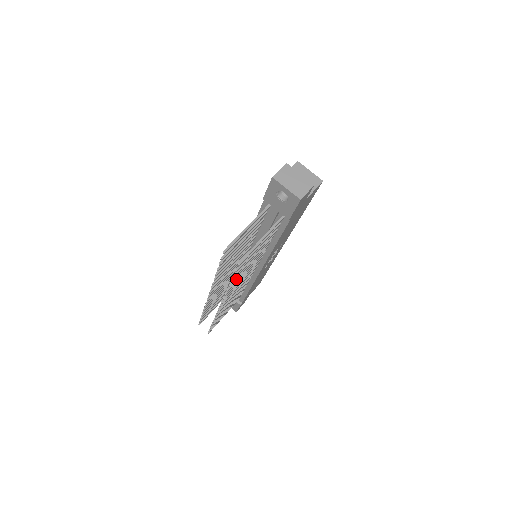
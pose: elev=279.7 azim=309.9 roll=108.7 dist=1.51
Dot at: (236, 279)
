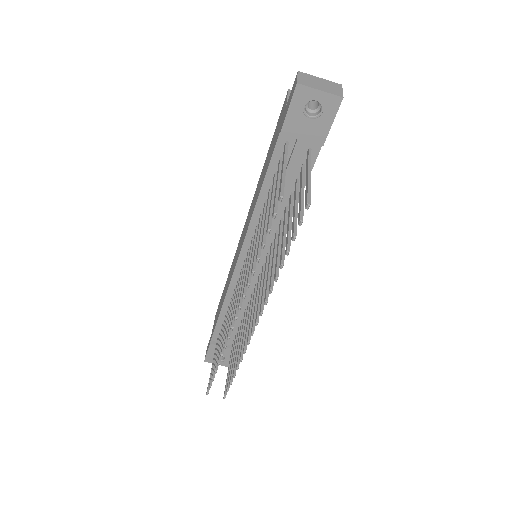
Dot at: (283, 257)
